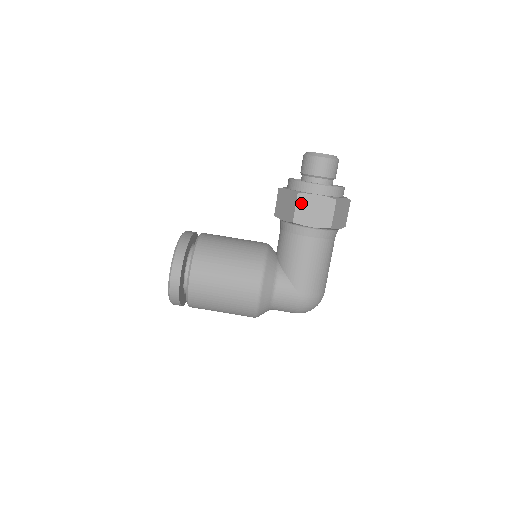
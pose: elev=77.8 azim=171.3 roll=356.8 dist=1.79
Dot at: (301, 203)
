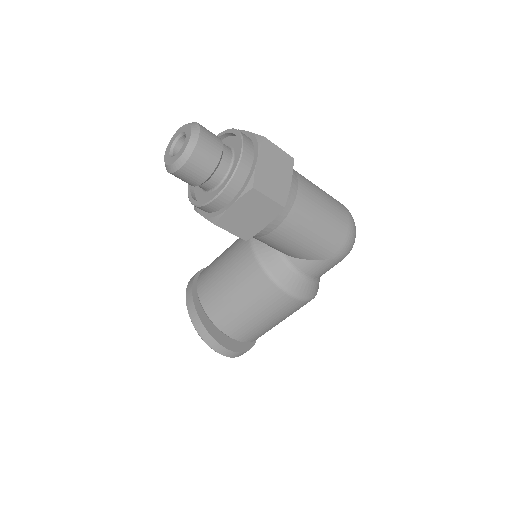
Dot at: (229, 226)
